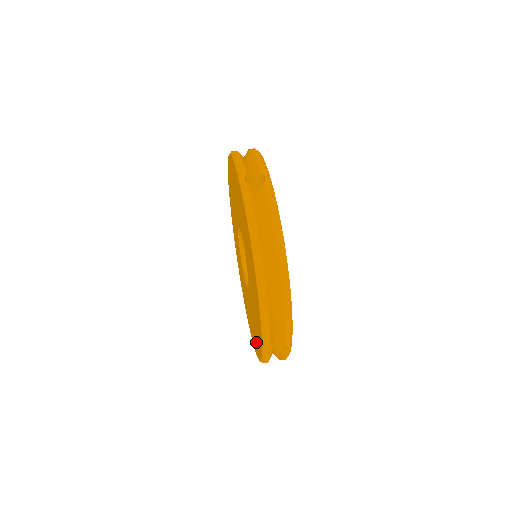
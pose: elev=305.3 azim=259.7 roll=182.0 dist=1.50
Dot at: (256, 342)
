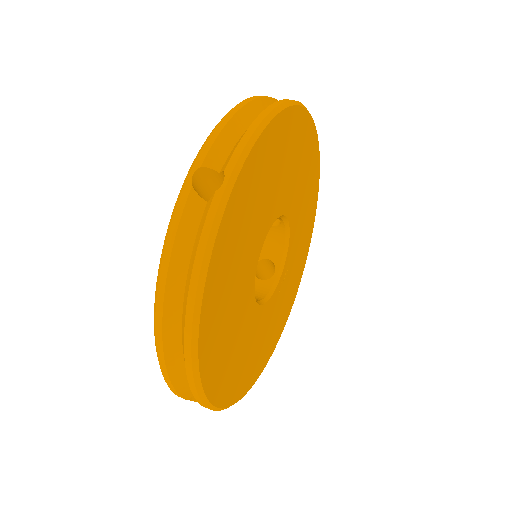
Dot at: occluded
